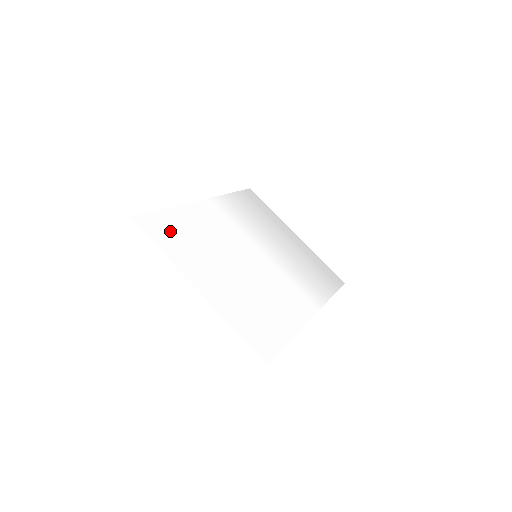
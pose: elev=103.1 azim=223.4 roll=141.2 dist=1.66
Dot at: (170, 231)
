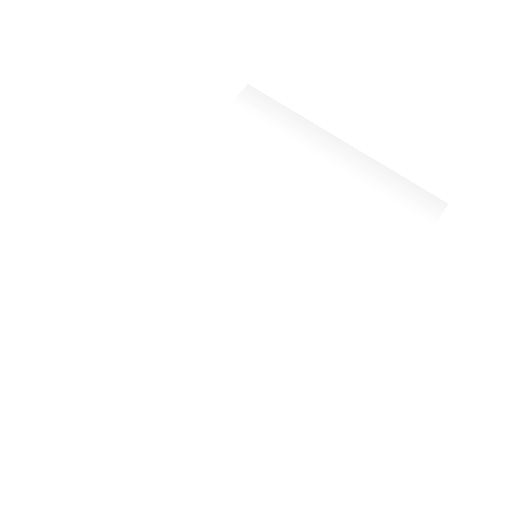
Dot at: (100, 302)
